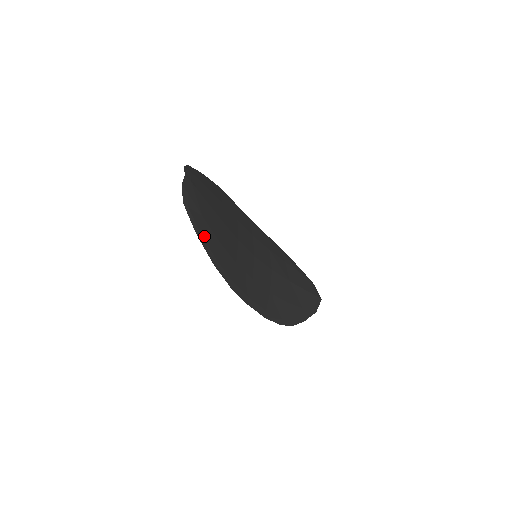
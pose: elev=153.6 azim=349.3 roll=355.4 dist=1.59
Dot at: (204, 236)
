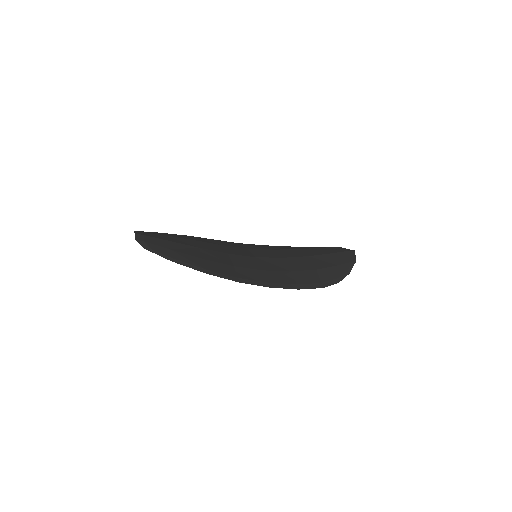
Dot at: (182, 260)
